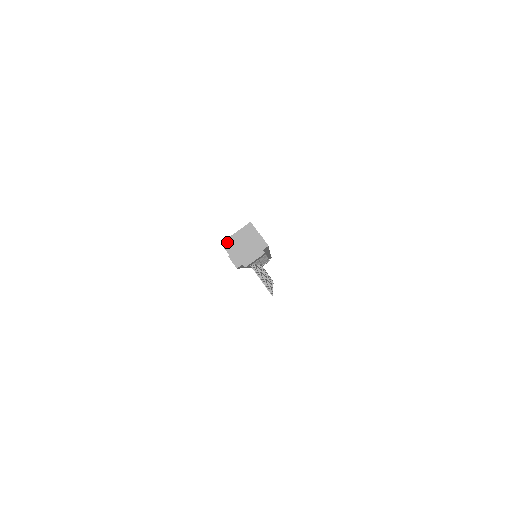
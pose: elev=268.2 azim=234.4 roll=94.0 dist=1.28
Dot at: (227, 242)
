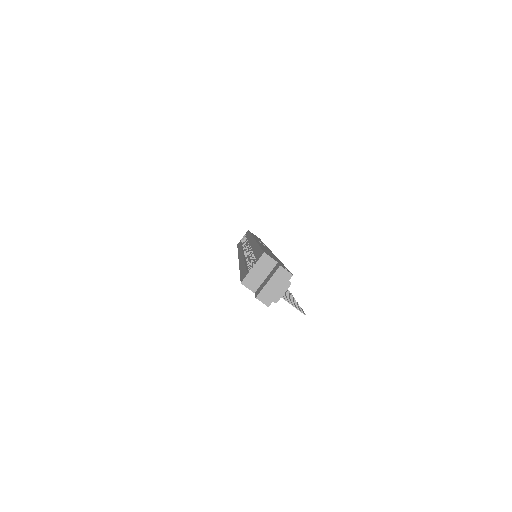
Dot at: (247, 280)
